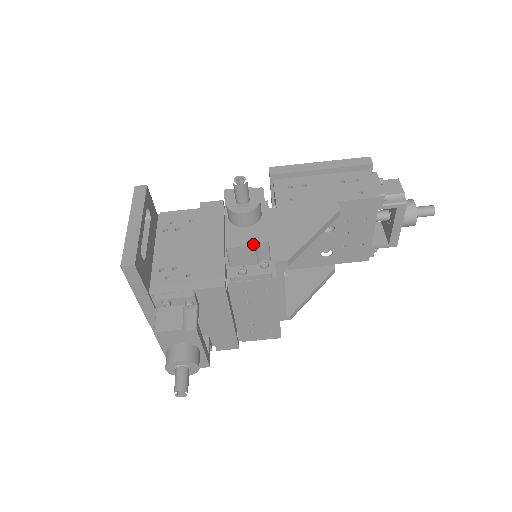
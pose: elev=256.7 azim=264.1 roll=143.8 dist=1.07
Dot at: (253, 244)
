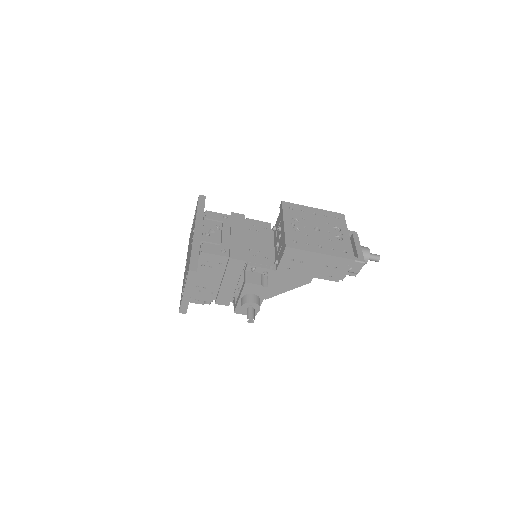
Dot at: occluded
